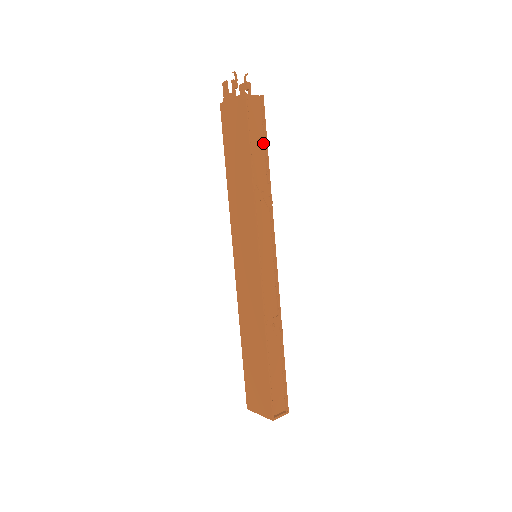
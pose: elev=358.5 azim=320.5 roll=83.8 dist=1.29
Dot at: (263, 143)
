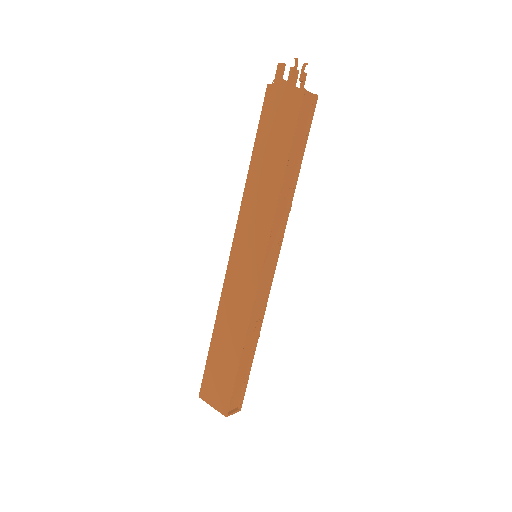
Dot at: (301, 145)
